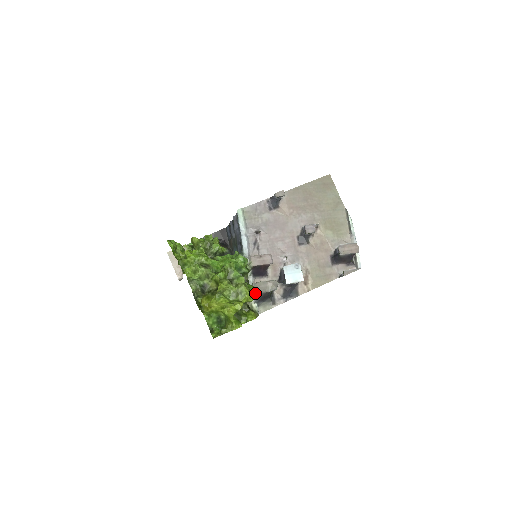
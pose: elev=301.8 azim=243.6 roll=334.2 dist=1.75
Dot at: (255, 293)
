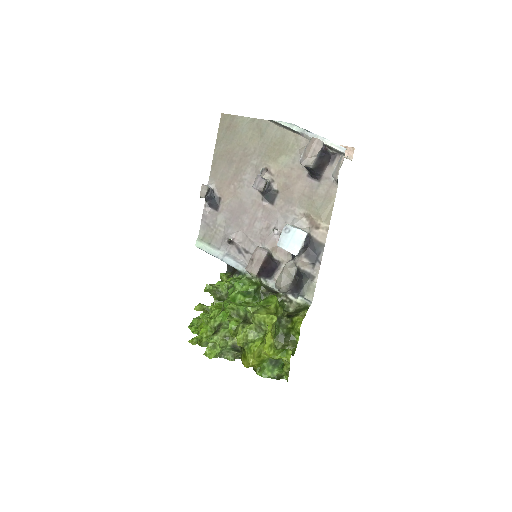
Dot at: (285, 292)
